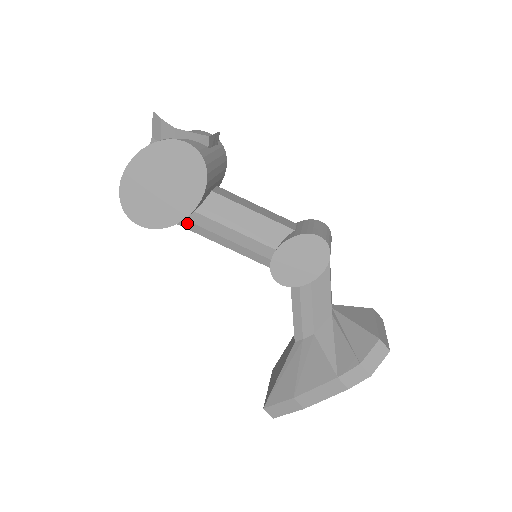
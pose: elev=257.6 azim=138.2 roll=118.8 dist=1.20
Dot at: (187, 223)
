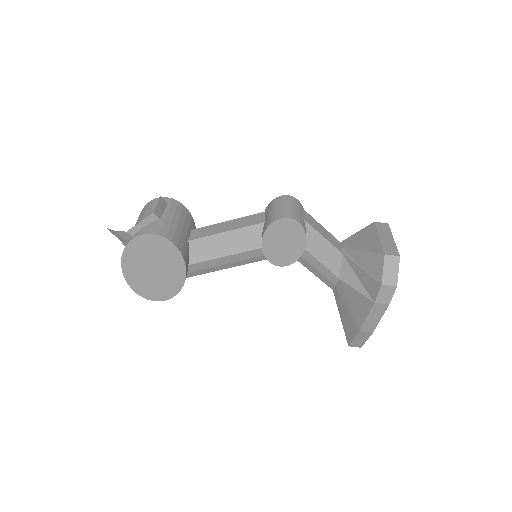
Dot at: (192, 273)
